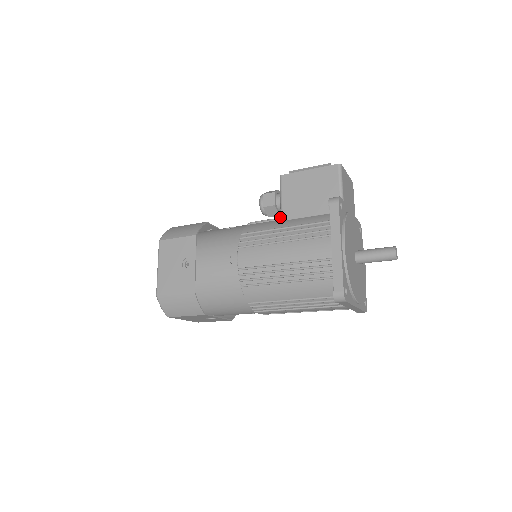
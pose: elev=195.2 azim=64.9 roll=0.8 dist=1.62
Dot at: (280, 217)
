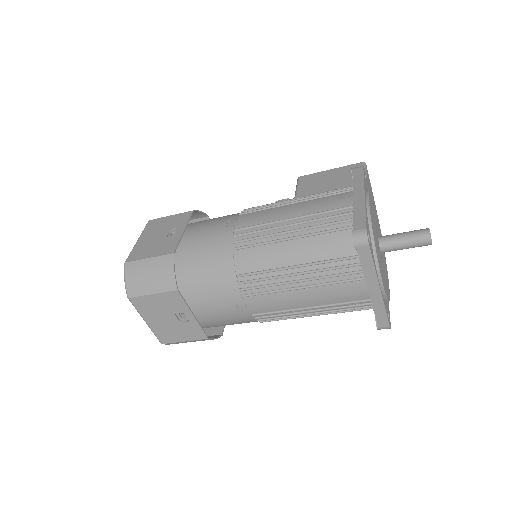
Dot at: occluded
